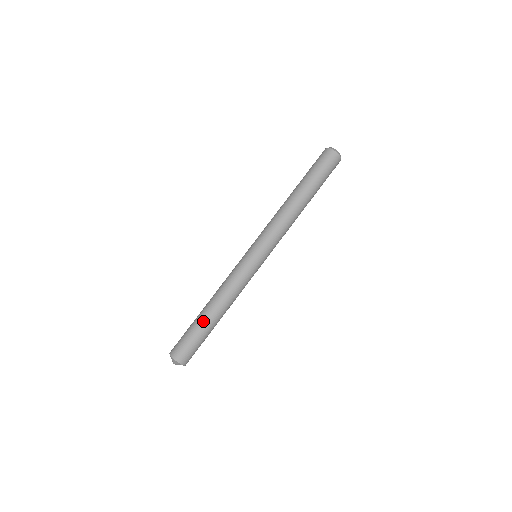
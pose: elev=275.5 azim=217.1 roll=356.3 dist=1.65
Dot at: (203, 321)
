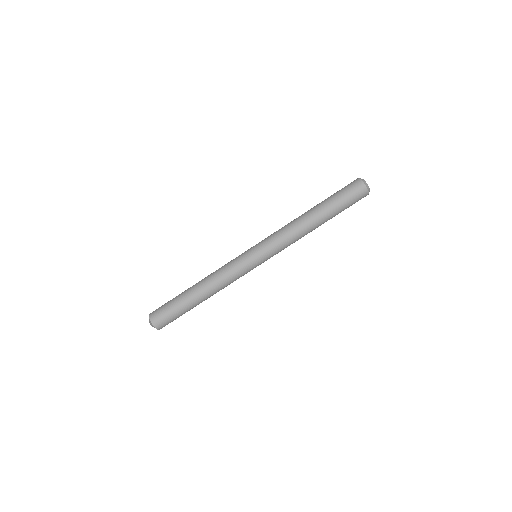
Dot at: (185, 293)
